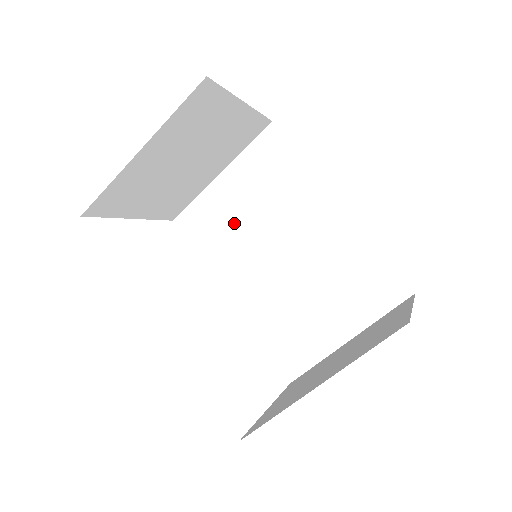
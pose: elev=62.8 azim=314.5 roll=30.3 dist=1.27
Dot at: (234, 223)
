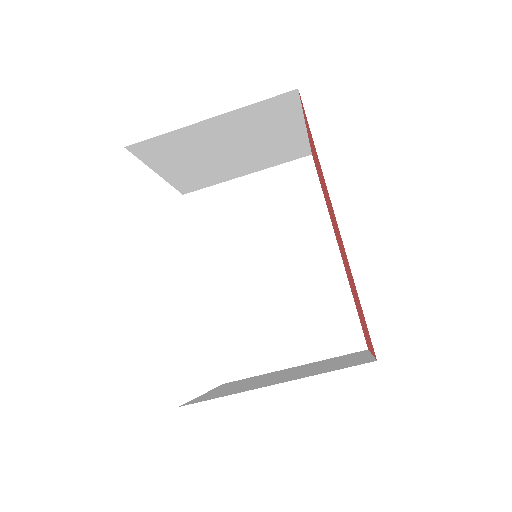
Dot at: (239, 222)
